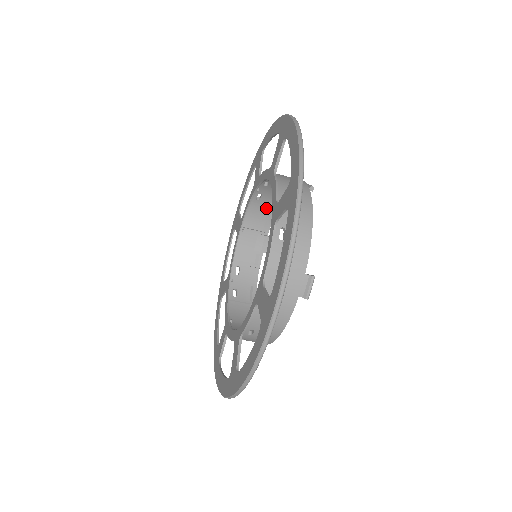
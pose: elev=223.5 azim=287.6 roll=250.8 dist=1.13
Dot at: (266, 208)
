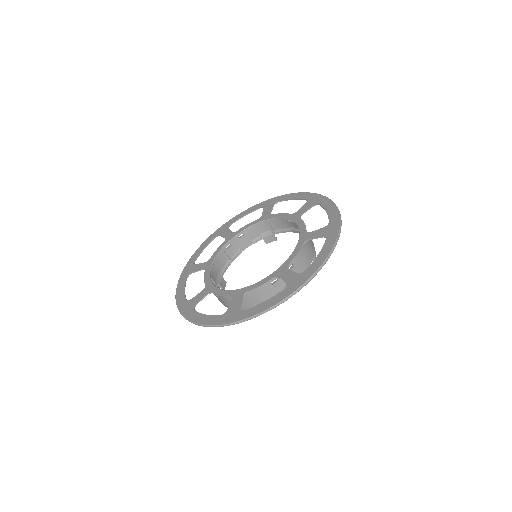
Dot at: (288, 225)
